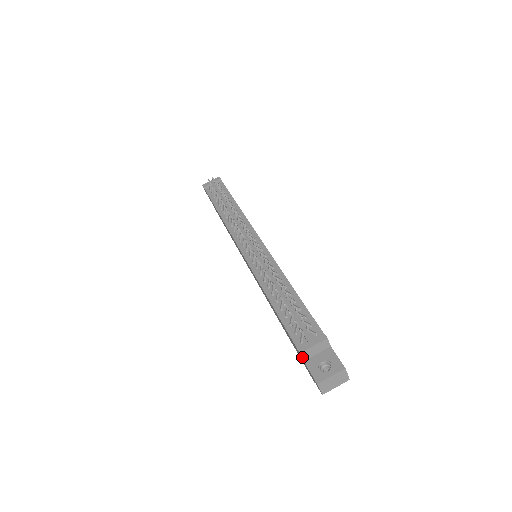
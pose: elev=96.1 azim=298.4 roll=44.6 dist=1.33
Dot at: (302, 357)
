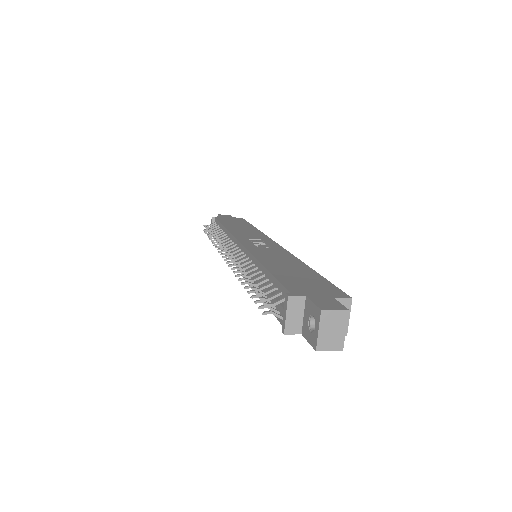
Dot at: (293, 334)
